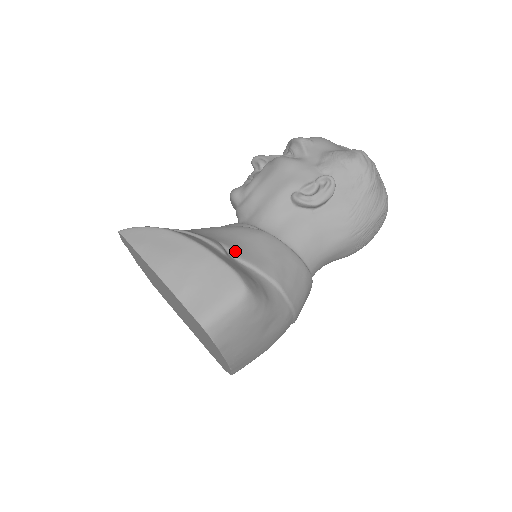
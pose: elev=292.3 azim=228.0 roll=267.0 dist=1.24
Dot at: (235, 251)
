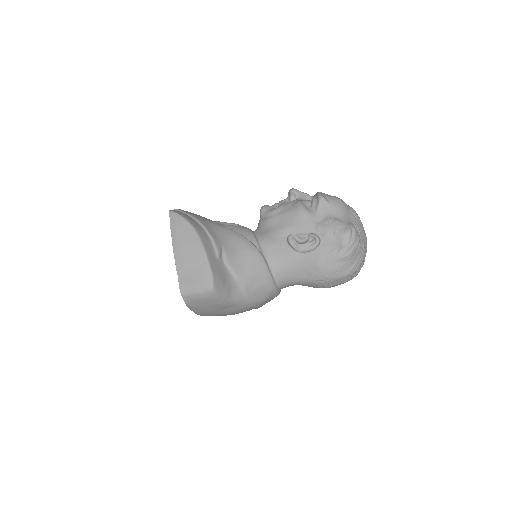
Dot at: (227, 257)
